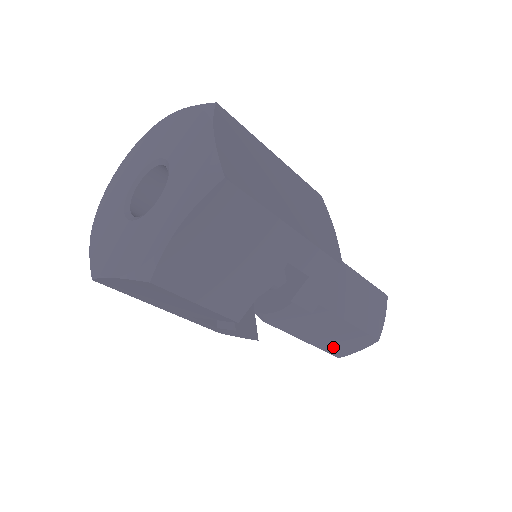
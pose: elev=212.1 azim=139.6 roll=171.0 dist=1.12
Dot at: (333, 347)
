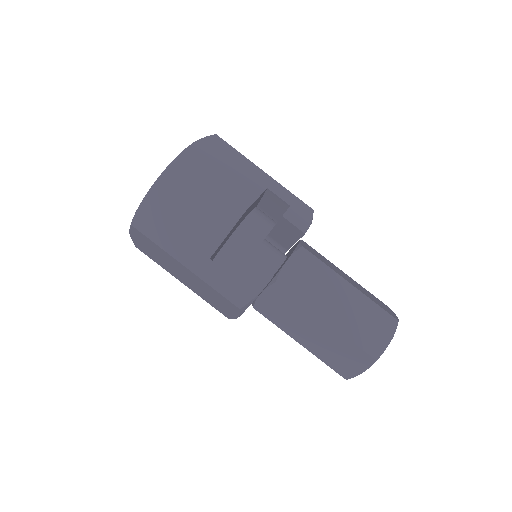
Dot at: (359, 334)
